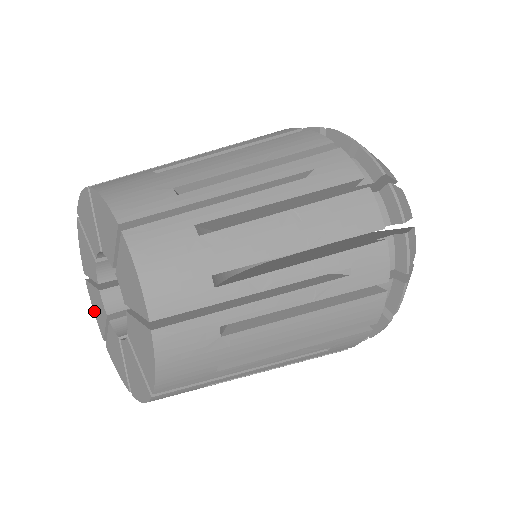
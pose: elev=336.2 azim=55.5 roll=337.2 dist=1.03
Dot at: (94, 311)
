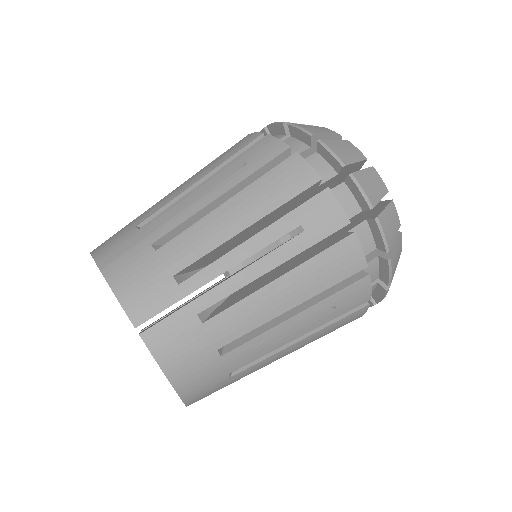
Dot at: occluded
